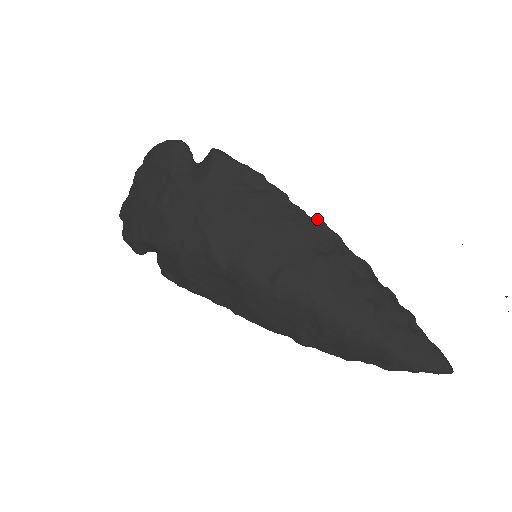
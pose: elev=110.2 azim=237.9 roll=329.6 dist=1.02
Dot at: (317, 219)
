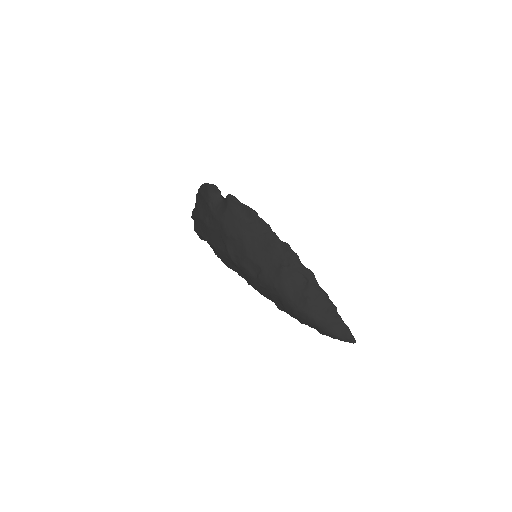
Dot at: (284, 243)
